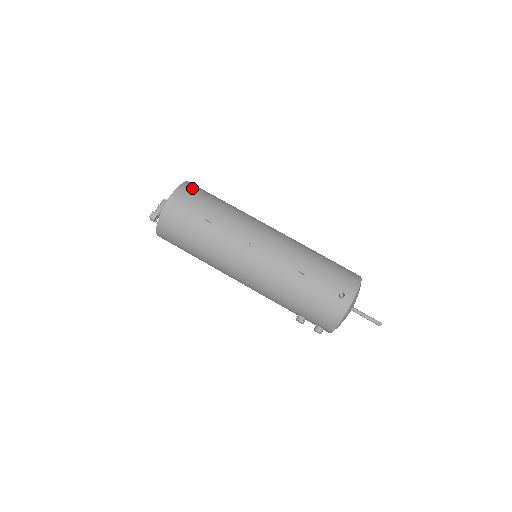
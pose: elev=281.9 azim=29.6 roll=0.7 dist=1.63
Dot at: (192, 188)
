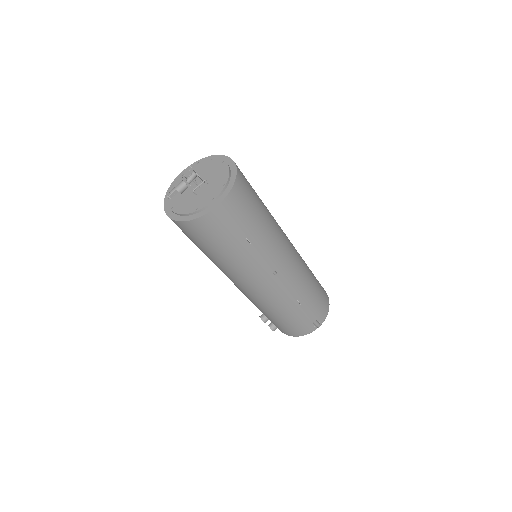
Dot at: (244, 187)
